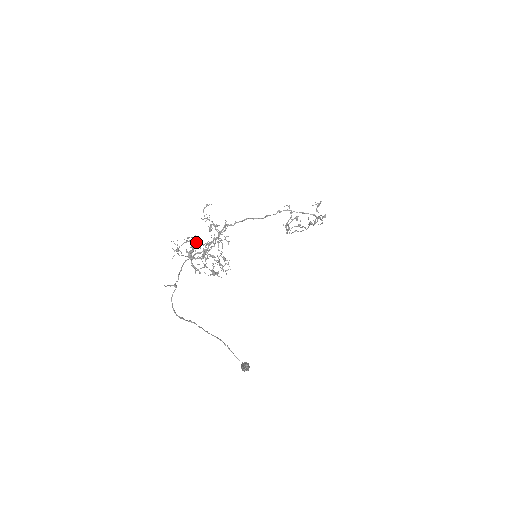
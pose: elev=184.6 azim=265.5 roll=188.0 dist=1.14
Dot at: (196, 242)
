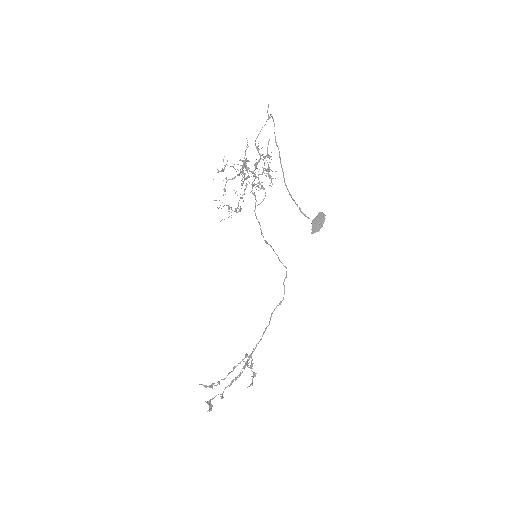
Dot at: (235, 177)
